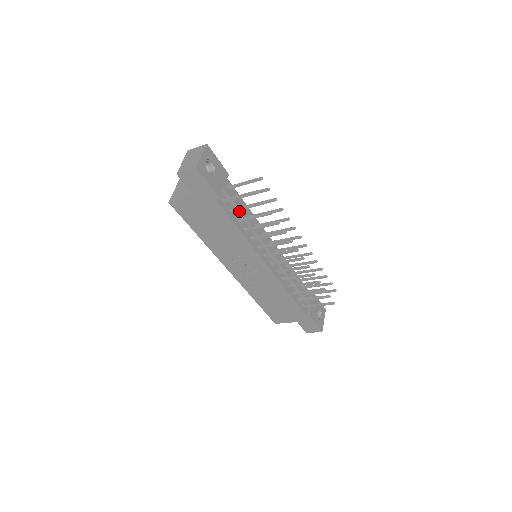
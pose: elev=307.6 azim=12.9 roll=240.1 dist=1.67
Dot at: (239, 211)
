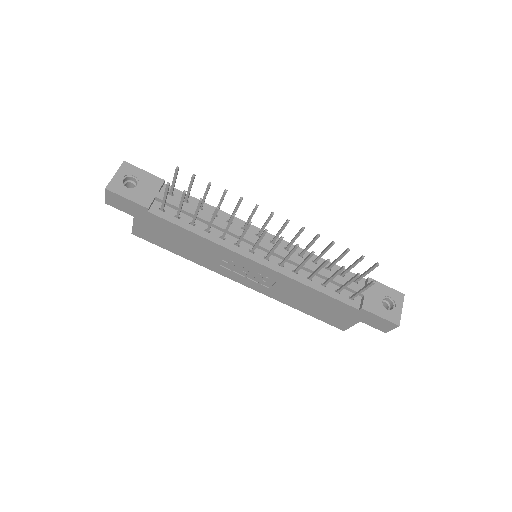
Dot at: (189, 213)
